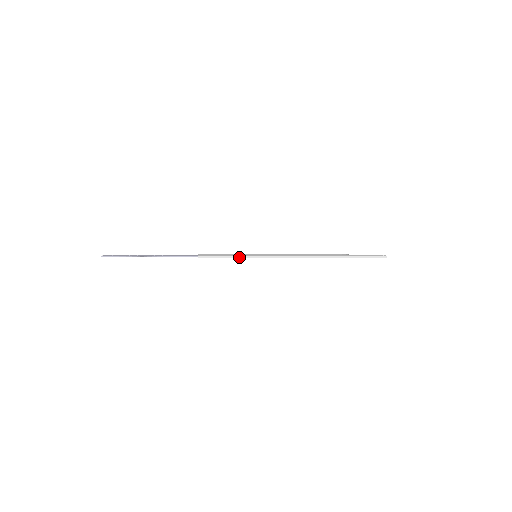
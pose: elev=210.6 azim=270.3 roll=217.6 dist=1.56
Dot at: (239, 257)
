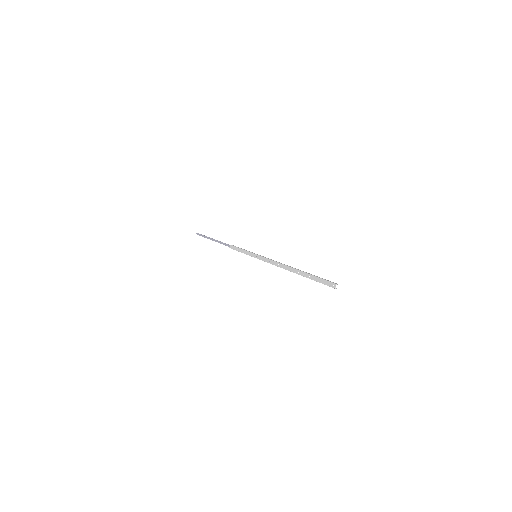
Dot at: occluded
